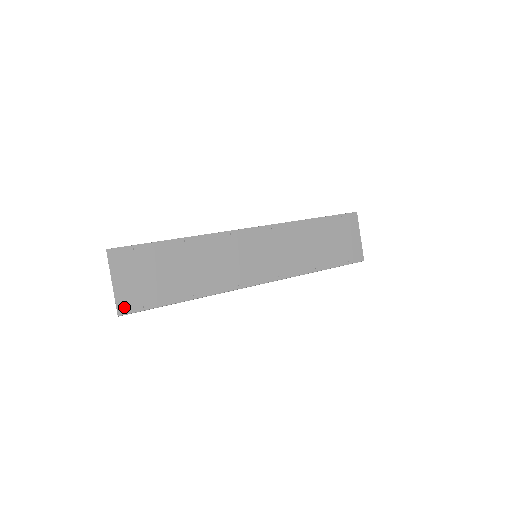
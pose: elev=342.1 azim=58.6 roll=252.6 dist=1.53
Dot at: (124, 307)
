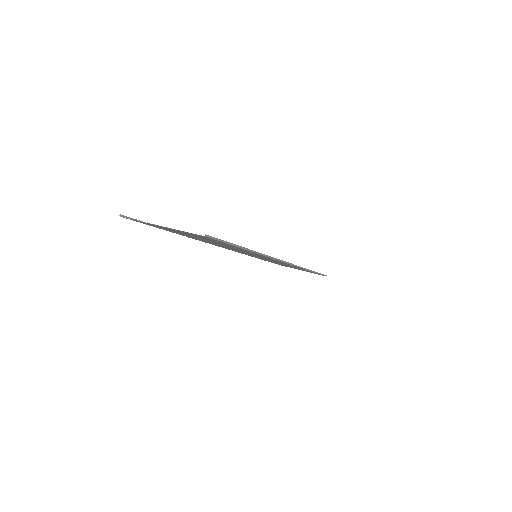
Dot at: occluded
